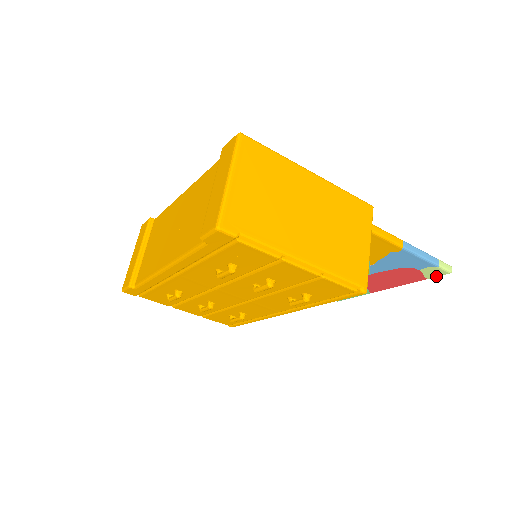
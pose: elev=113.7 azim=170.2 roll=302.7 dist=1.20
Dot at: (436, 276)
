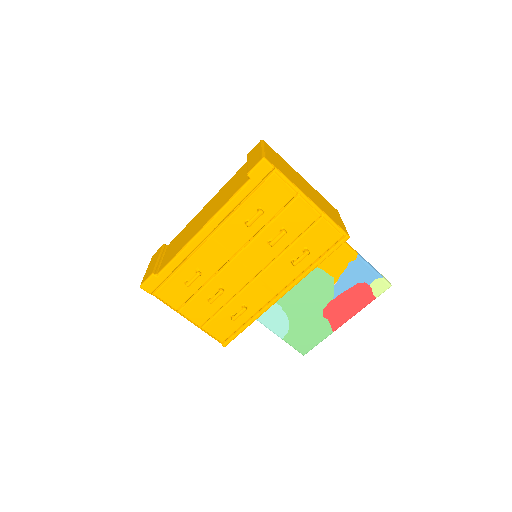
Dot at: (381, 292)
